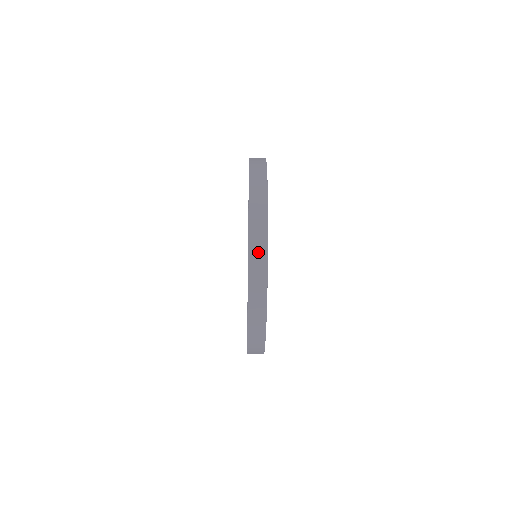
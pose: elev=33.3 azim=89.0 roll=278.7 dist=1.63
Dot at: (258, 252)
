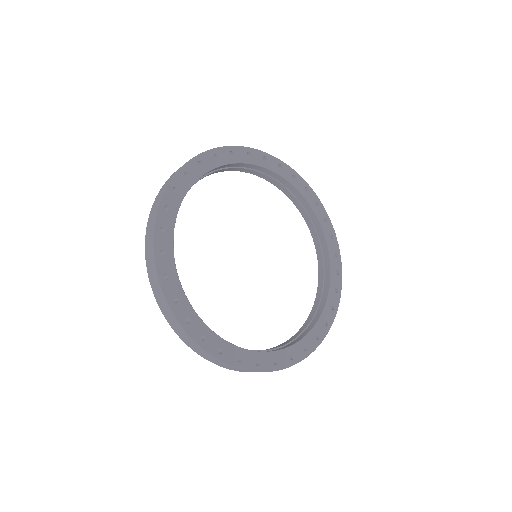
Dot at: (158, 294)
